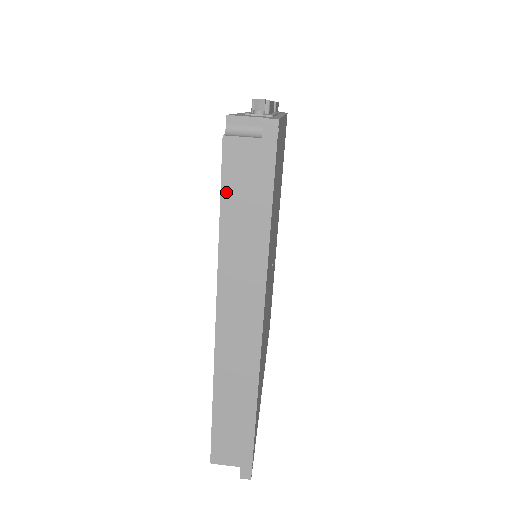
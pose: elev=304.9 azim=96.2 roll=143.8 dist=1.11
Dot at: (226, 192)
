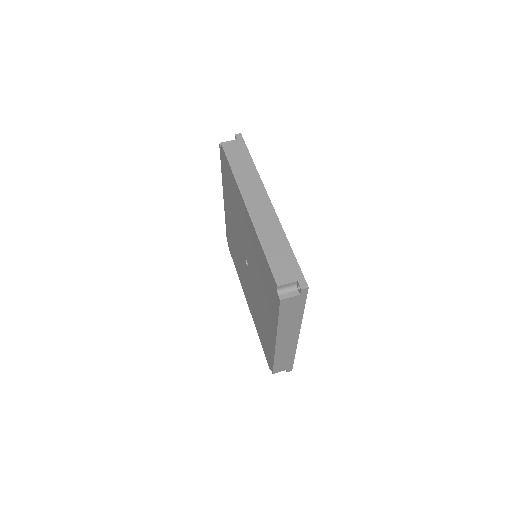
Dot at: (229, 158)
